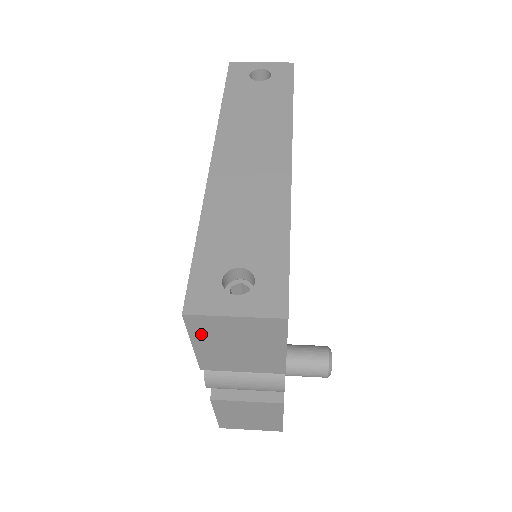
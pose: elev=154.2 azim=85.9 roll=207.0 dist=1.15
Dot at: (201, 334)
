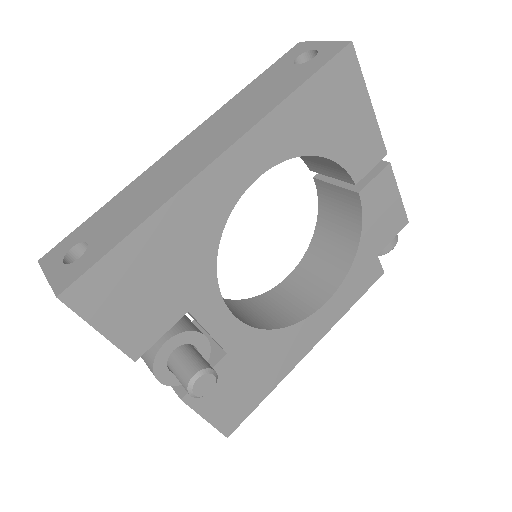
Dot at: occluded
